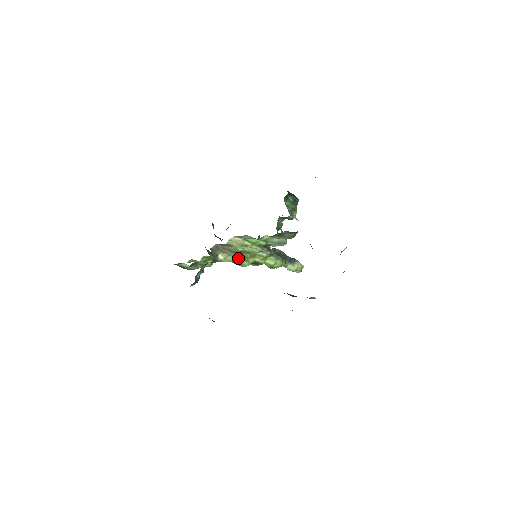
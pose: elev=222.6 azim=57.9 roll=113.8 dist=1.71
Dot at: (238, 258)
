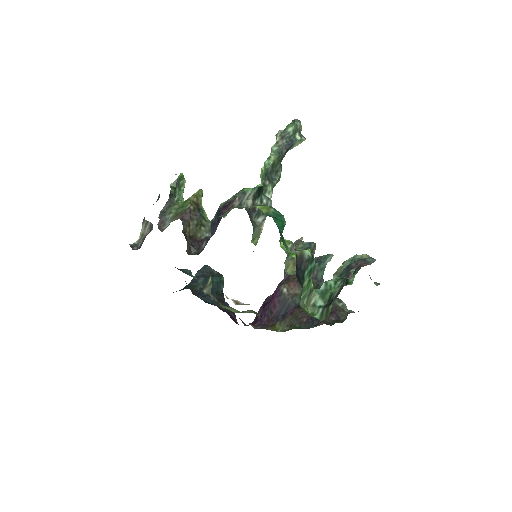
Dot at: occluded
